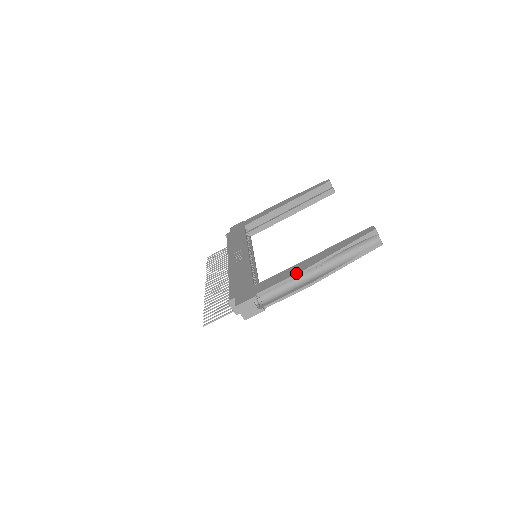
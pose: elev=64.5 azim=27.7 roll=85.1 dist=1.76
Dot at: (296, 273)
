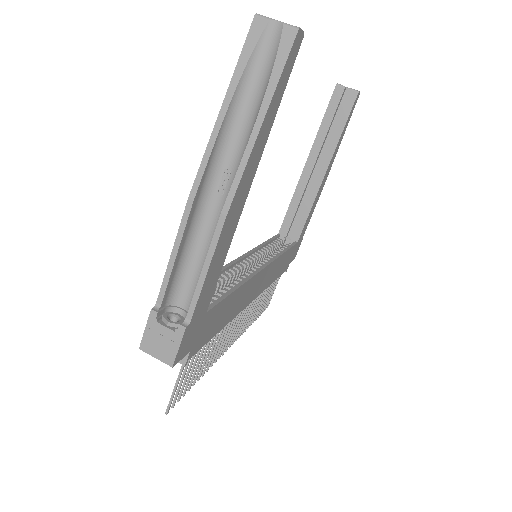
Dot at: (181, 219)
